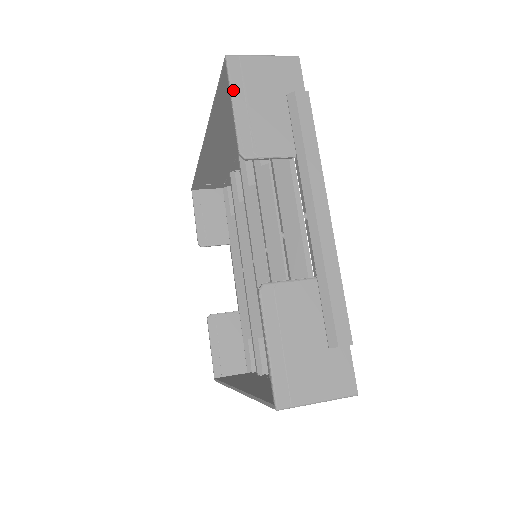
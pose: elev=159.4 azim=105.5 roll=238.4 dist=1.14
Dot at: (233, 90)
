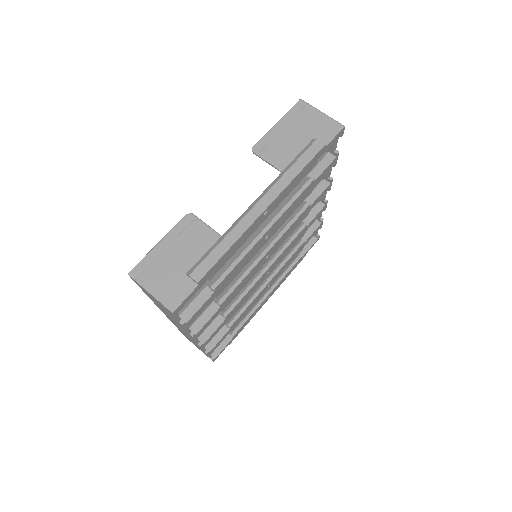
Dot at: (285, 117)
